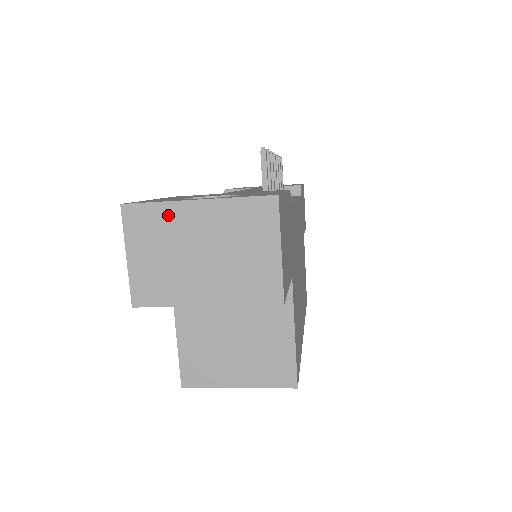
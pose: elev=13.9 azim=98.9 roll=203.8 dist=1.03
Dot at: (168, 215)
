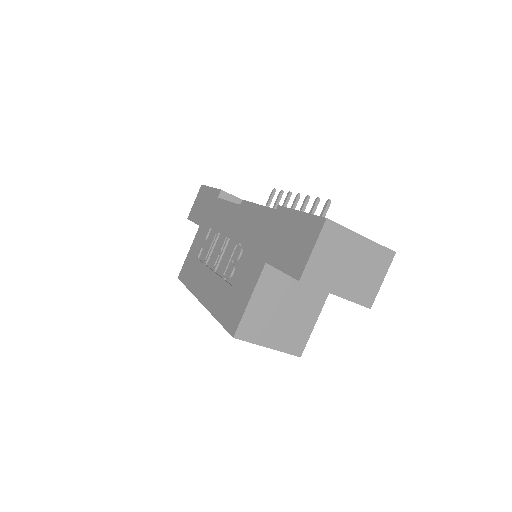
Dot at: (346, 237)
